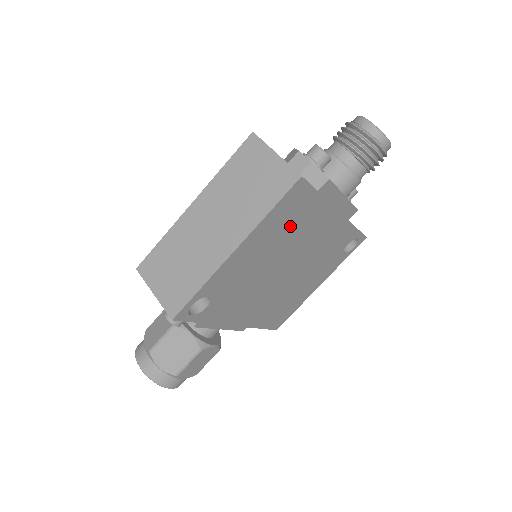
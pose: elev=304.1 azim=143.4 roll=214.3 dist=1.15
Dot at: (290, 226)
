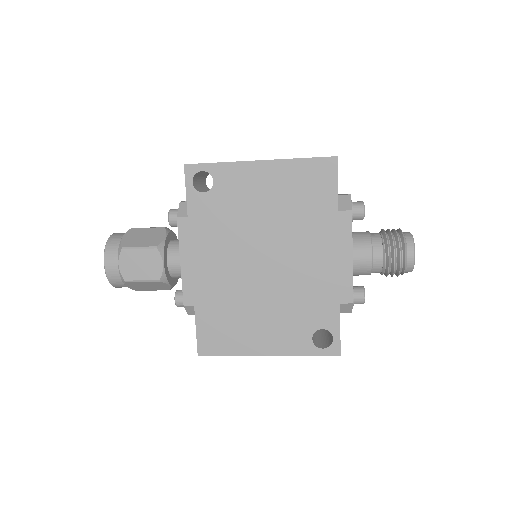
Dot at: (301, 201)
